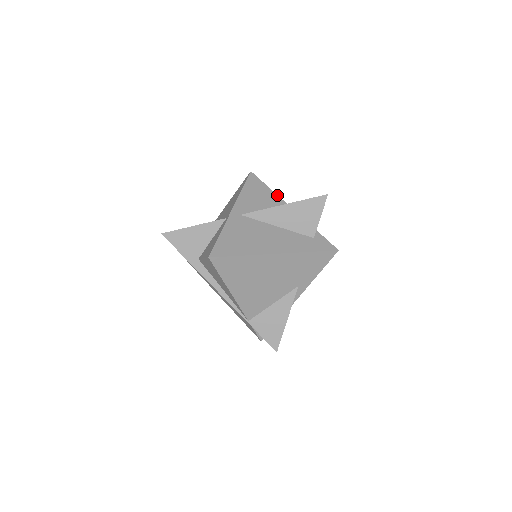
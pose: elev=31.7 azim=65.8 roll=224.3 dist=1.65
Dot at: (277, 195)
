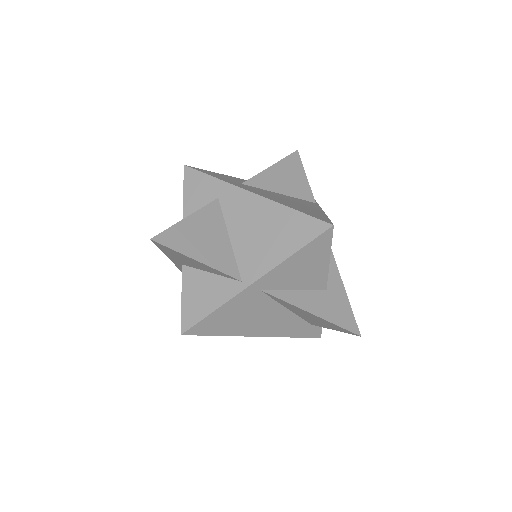
Dot at: (328, 269)
